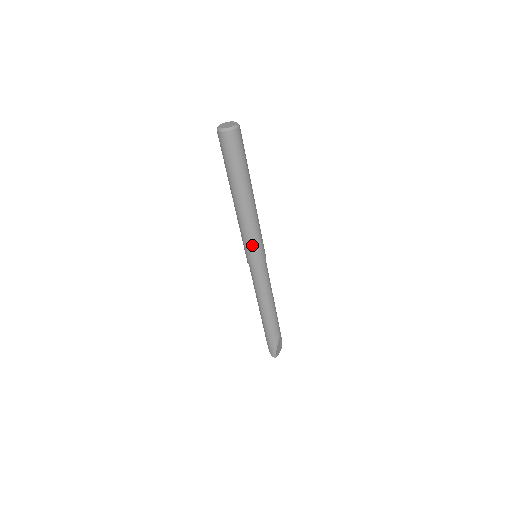
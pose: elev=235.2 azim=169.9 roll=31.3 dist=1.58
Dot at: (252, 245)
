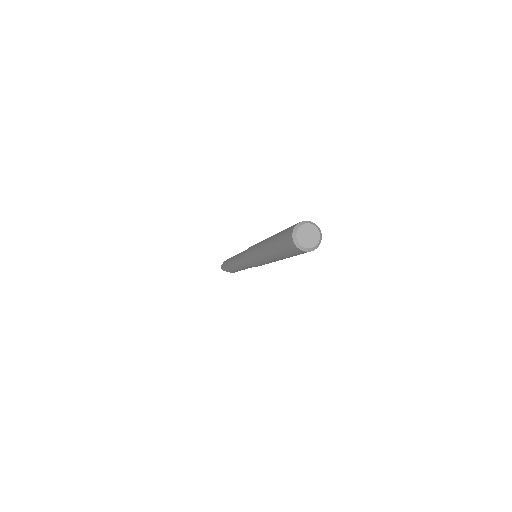
Dot at: (253, 260)
